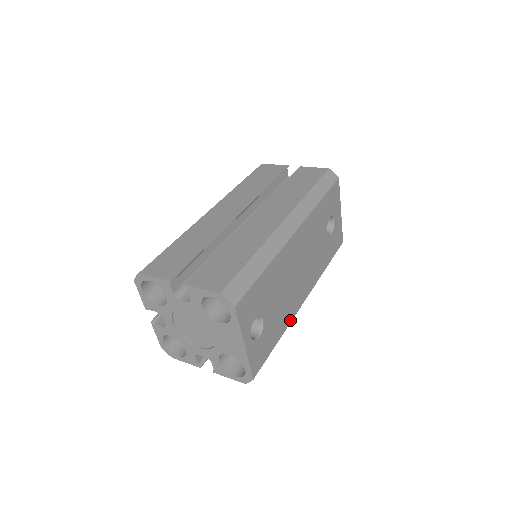
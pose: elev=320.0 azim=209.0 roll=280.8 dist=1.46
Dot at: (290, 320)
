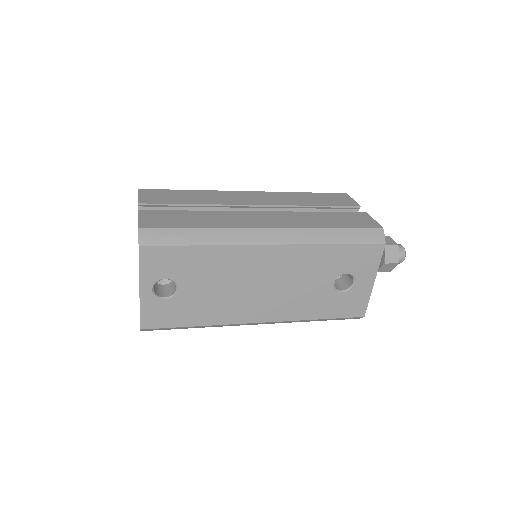
Dot at: (224, 322)
